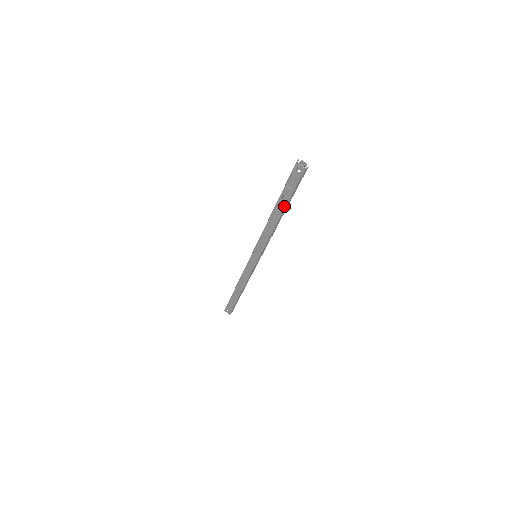
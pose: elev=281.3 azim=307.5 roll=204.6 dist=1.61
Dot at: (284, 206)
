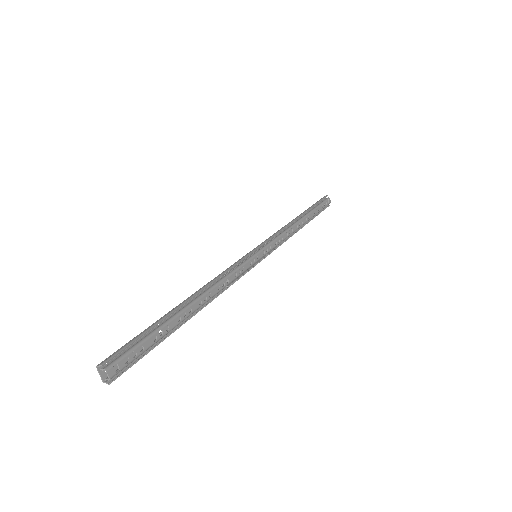
Dot at: occluded
